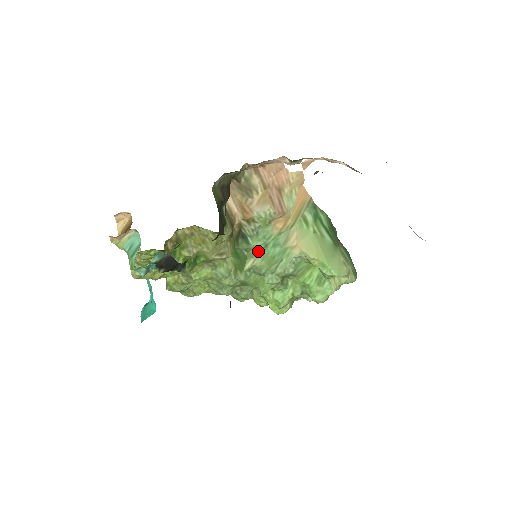
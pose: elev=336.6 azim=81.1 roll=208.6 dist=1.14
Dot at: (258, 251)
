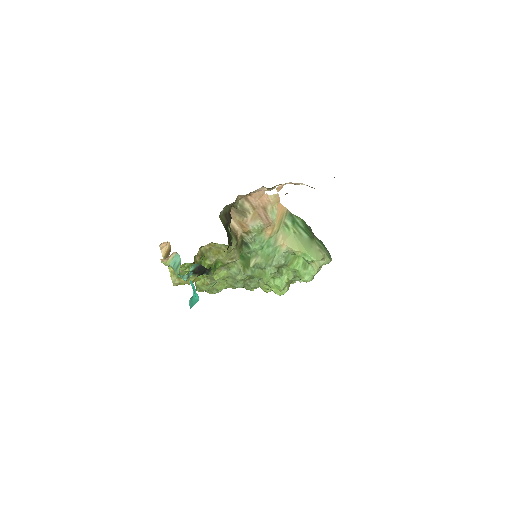
Dot at: (257, 252)
